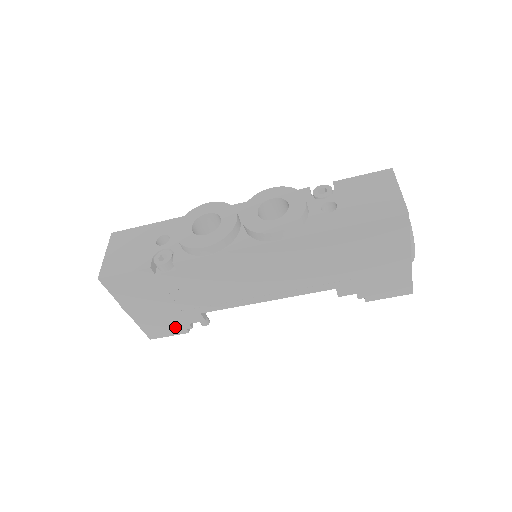
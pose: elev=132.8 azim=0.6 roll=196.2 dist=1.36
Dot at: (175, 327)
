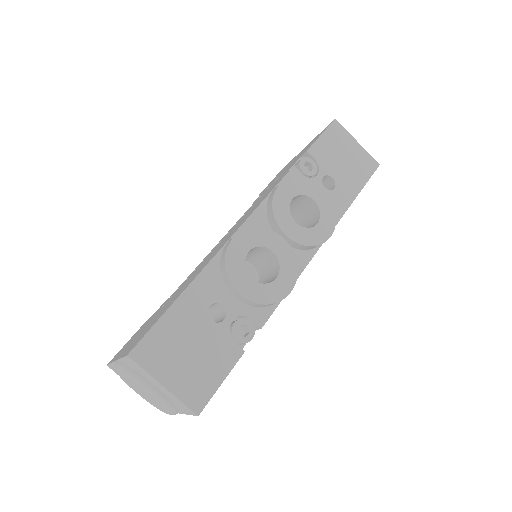
Dot at: occluded
